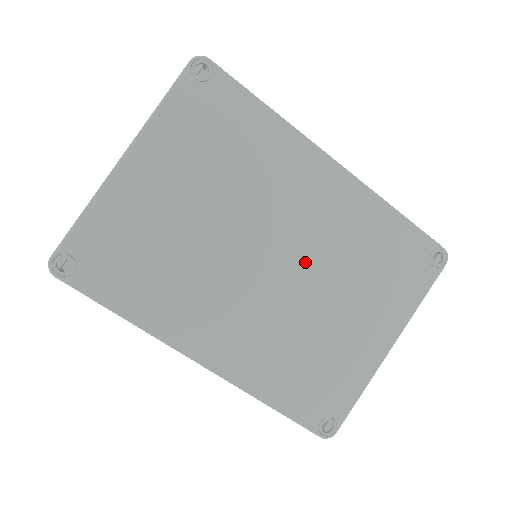
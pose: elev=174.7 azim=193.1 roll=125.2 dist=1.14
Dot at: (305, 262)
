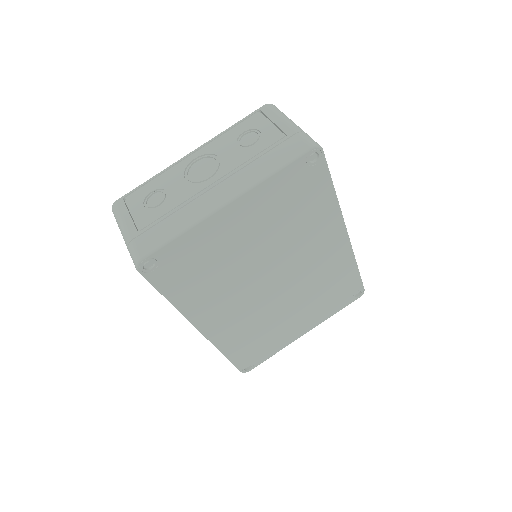
Dot at: (293, 286)
